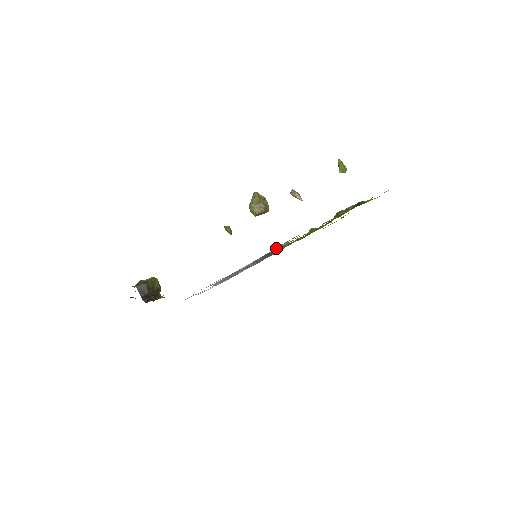
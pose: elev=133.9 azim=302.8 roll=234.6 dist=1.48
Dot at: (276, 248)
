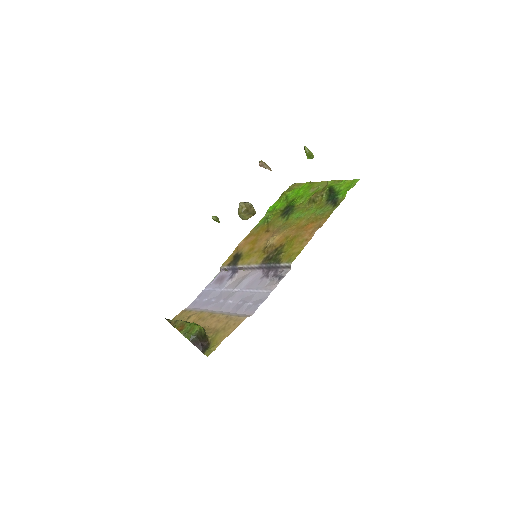
Dot at: (279, 263)
